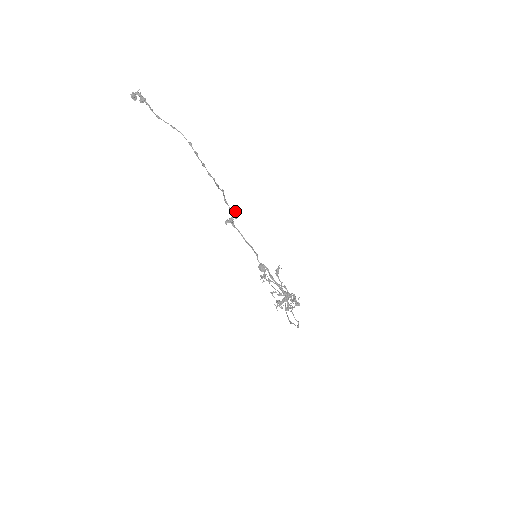
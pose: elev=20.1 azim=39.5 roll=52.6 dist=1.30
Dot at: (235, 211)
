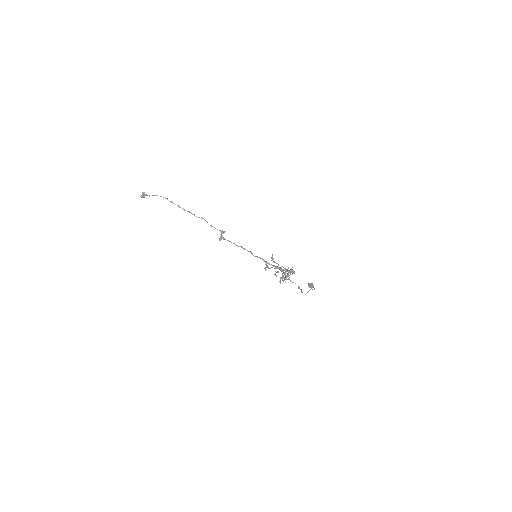
Dot at: (222, 230)
